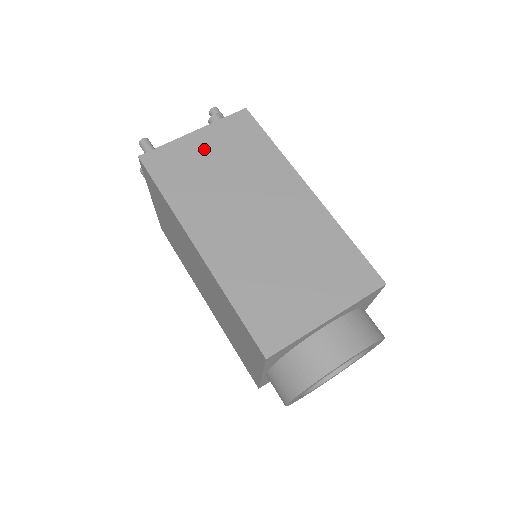
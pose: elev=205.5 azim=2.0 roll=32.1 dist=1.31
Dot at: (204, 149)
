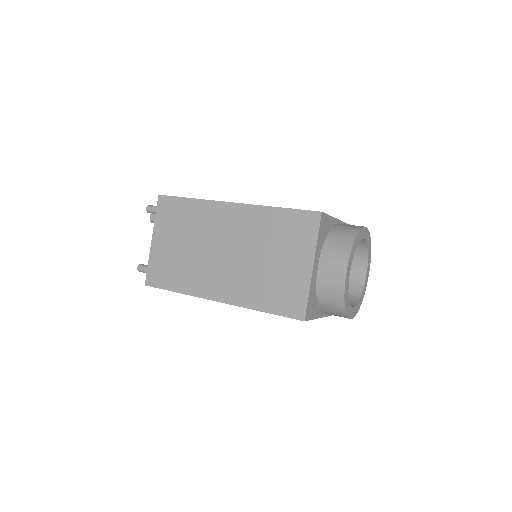
Dot at: (166, 244)
